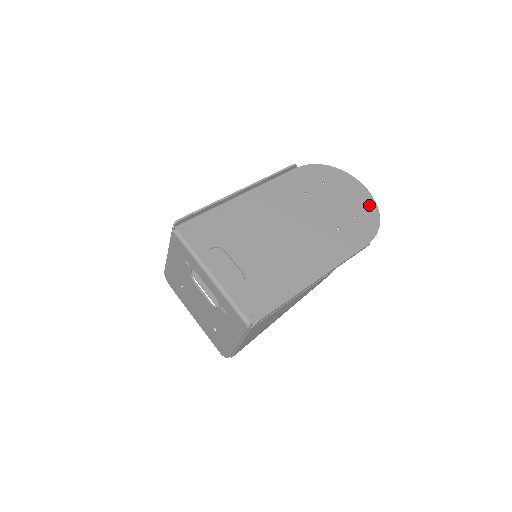
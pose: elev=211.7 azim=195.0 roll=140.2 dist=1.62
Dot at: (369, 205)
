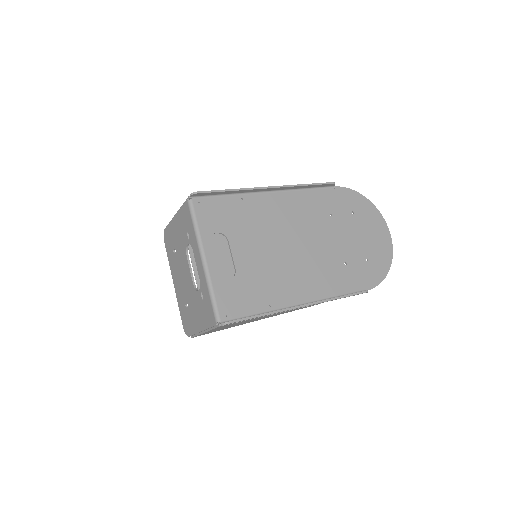
Dot at: (385, 253)
